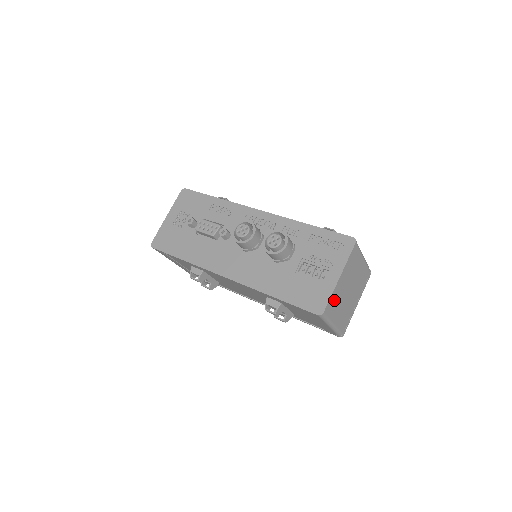
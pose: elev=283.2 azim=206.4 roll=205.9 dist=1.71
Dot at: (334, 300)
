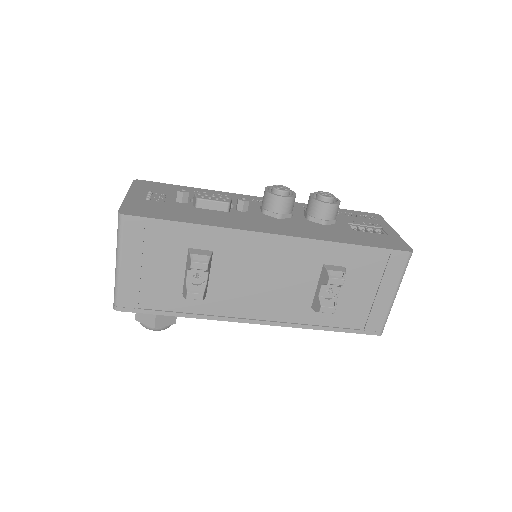
Dot at: occluded
